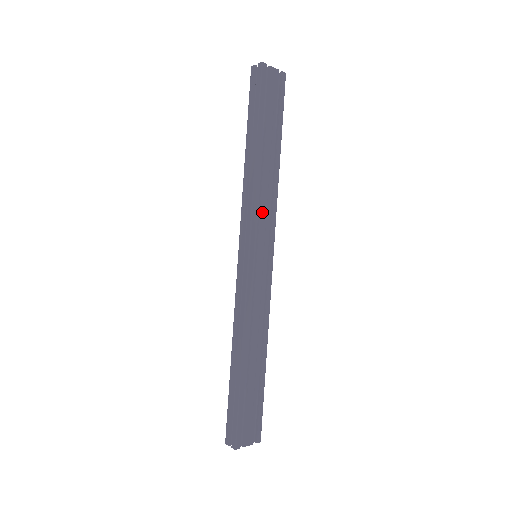
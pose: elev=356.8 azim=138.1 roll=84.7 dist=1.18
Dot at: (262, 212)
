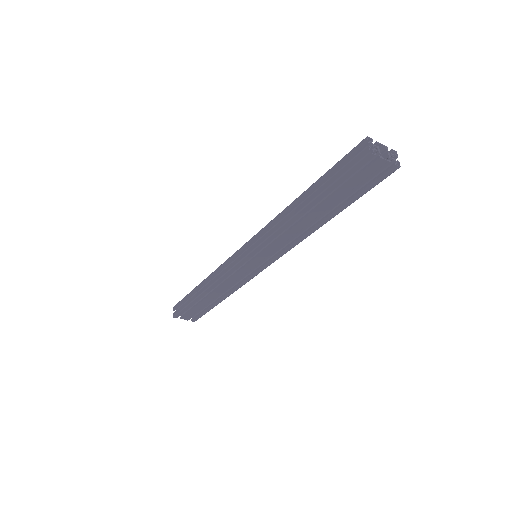
Dot at: (277, 243)
